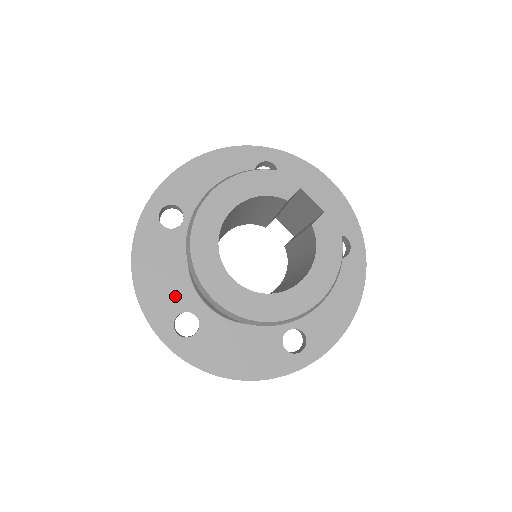
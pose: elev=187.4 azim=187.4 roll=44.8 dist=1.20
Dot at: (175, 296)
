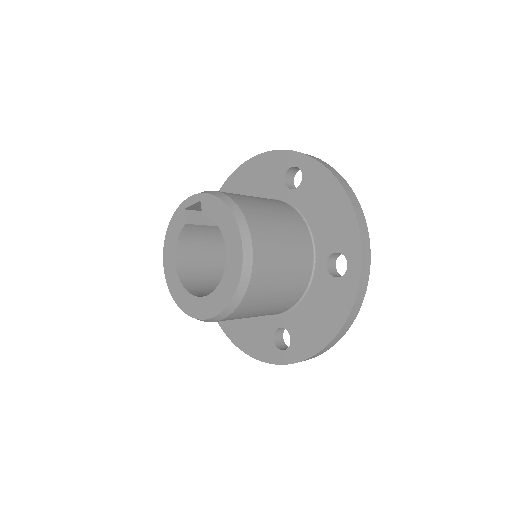
Dot at: (262, 331)
